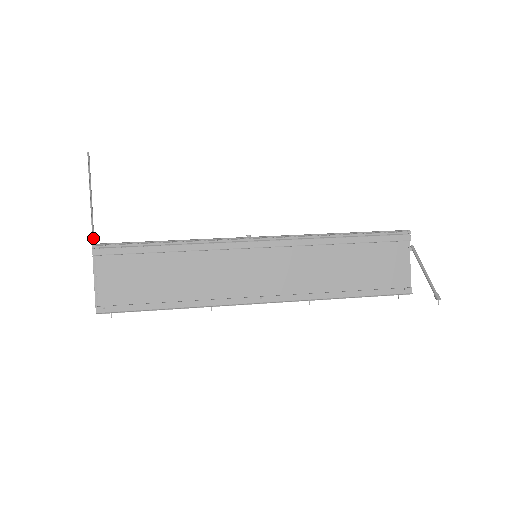
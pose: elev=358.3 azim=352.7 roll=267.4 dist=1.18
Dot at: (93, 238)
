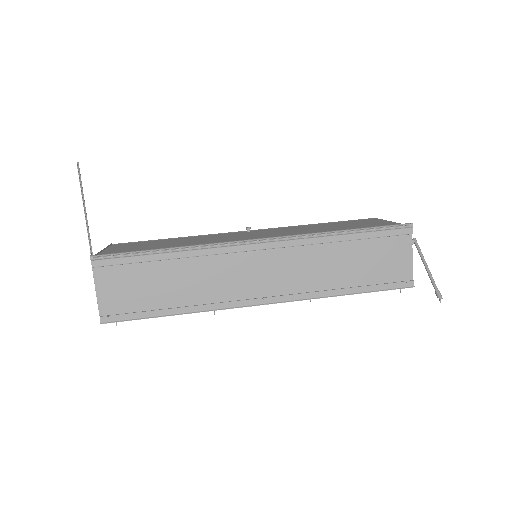
Dot at: (91, 249)
